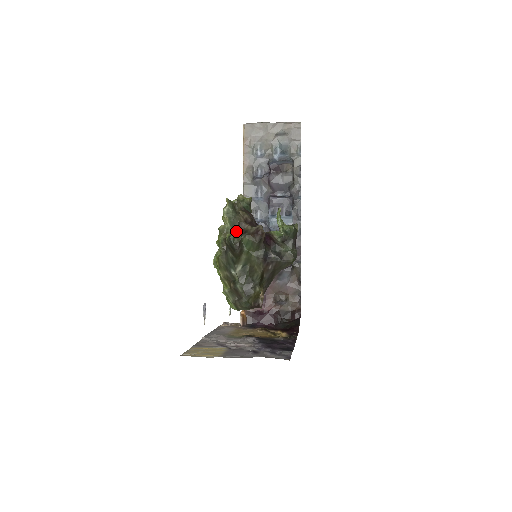
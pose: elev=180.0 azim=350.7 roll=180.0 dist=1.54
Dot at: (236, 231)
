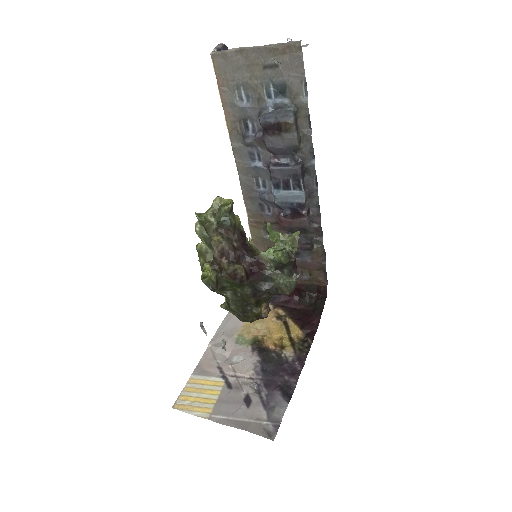
Dot at: (210, 271)
